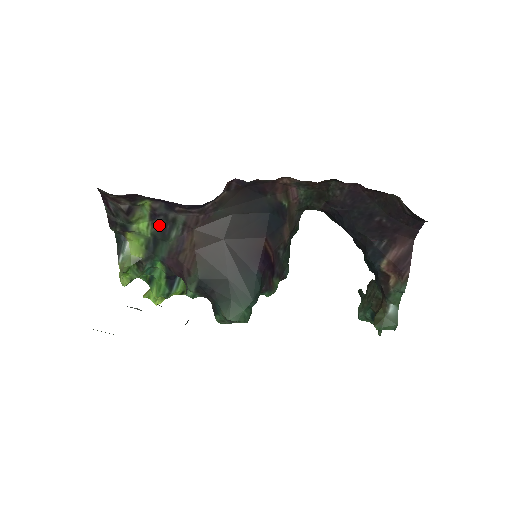
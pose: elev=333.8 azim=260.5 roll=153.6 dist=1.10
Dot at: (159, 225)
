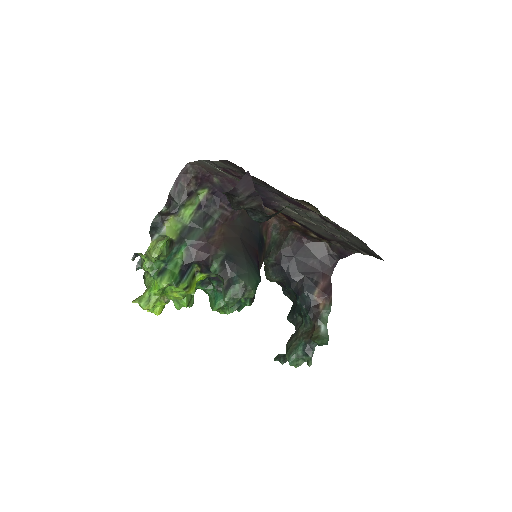
Dot at: (200, 215)
